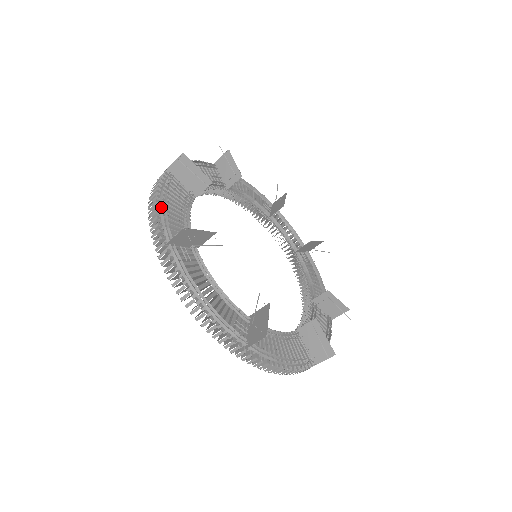
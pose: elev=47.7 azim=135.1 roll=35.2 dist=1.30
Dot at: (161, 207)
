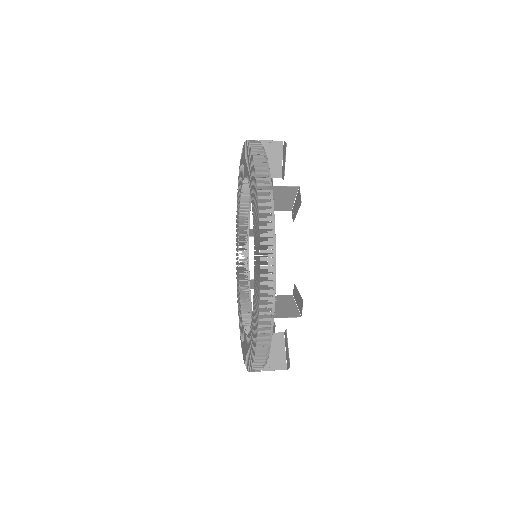
Dot at: (275, 252)
